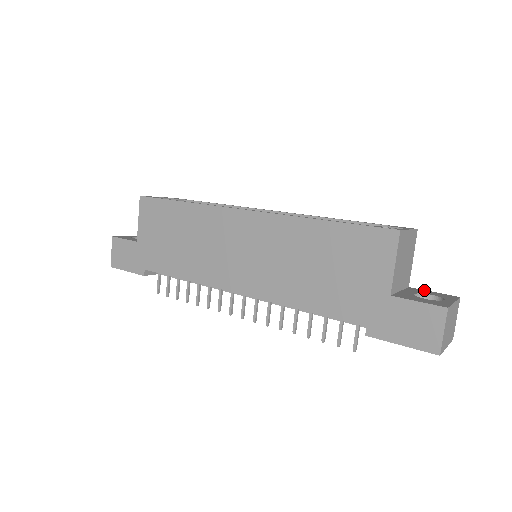
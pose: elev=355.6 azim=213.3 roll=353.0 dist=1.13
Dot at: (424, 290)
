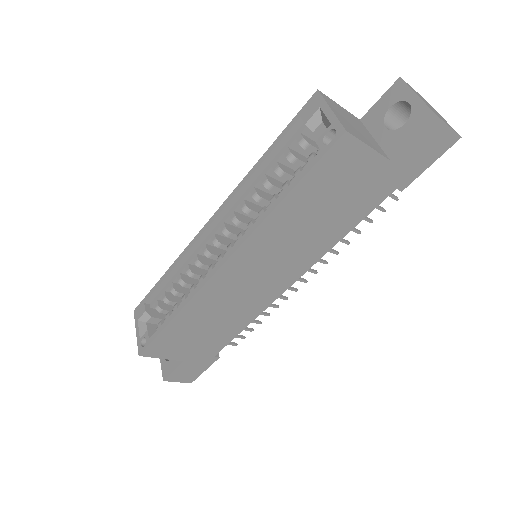
Dot at: (373, 108)
